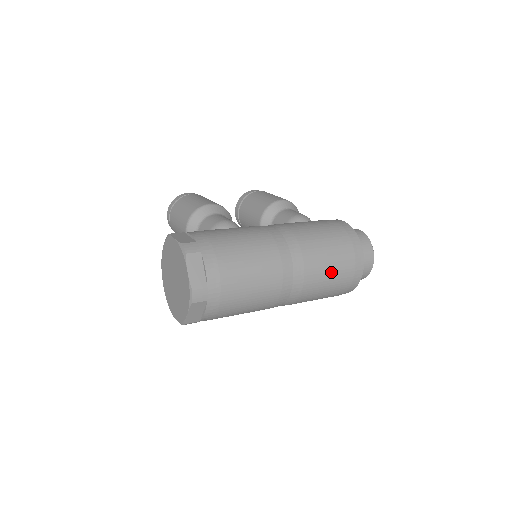
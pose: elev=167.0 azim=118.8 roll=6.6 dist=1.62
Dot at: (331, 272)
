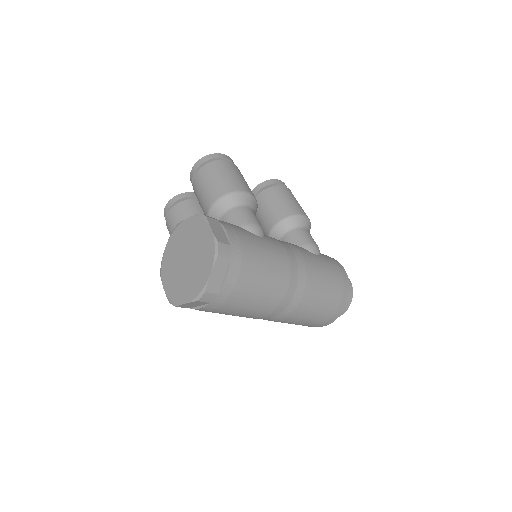
Dot at: (314, 314)
